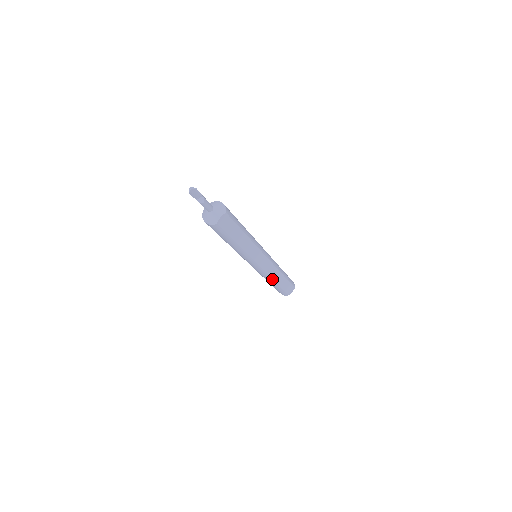
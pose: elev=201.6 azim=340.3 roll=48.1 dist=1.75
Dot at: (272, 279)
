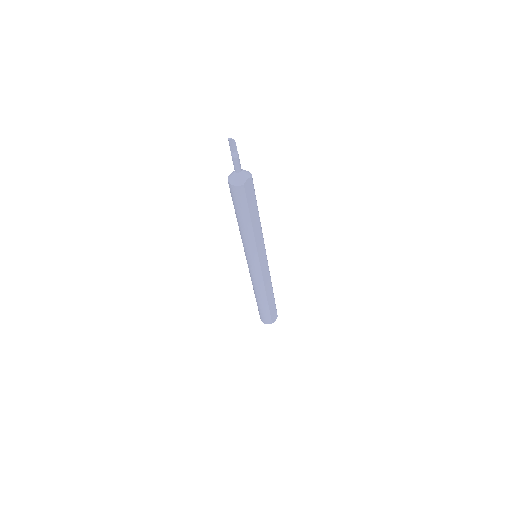
Dot at: (265, 291)
